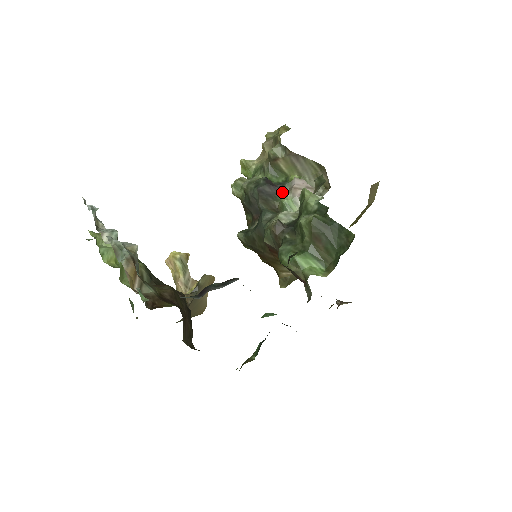
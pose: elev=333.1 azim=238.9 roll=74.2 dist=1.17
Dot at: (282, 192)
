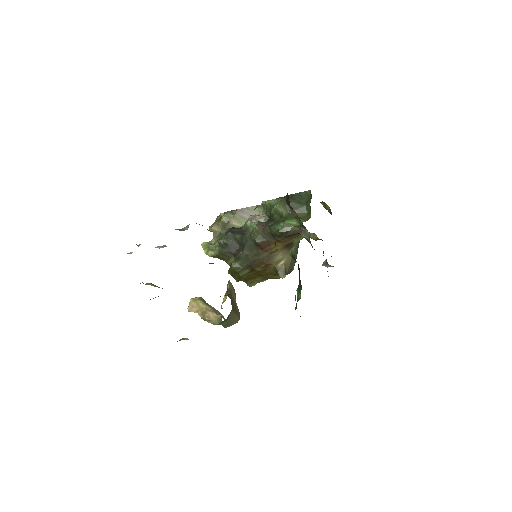
Dot at: (246, 228)
